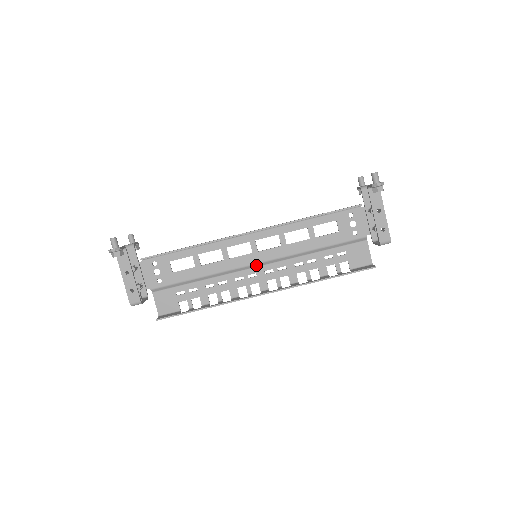
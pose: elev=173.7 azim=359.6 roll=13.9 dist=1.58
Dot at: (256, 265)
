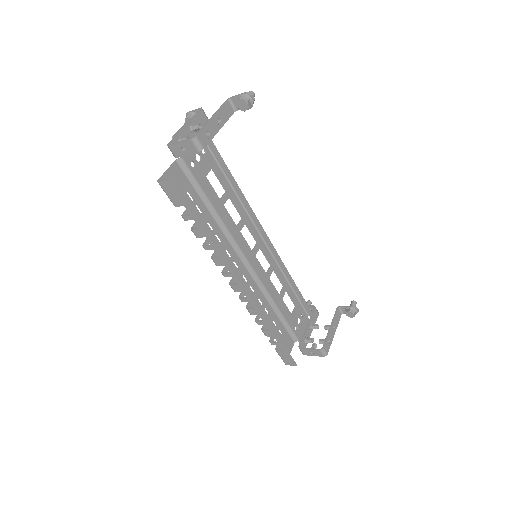
Dot at: (246, 262)
